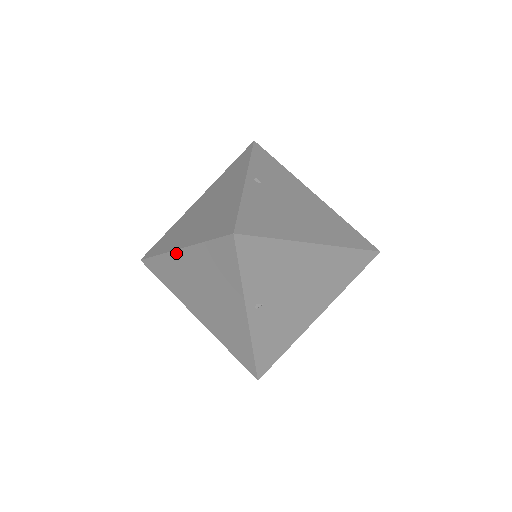
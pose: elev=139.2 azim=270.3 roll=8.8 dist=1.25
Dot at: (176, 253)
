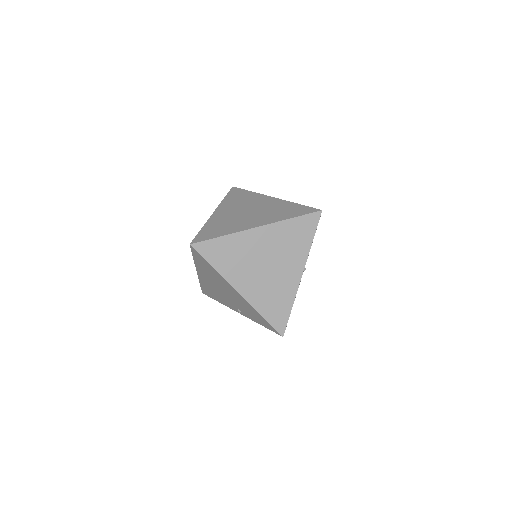
Dot at: (251, 231)
